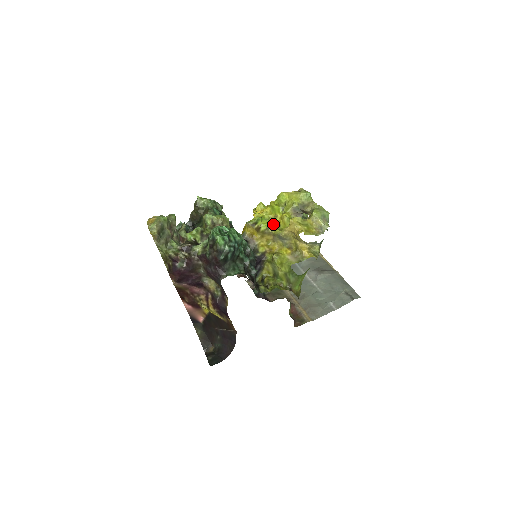
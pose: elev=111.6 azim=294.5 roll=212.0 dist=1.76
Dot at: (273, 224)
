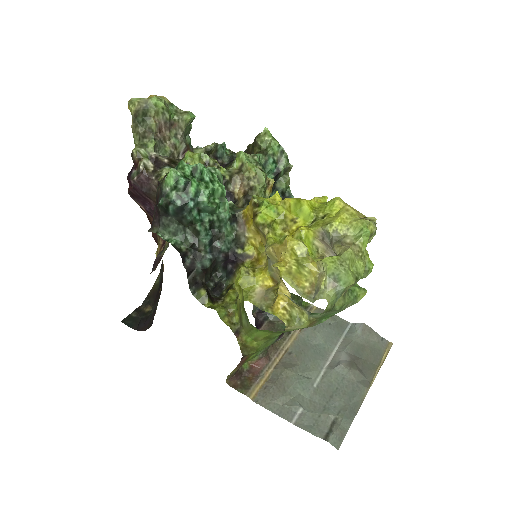
Dot at: (282, 228)
